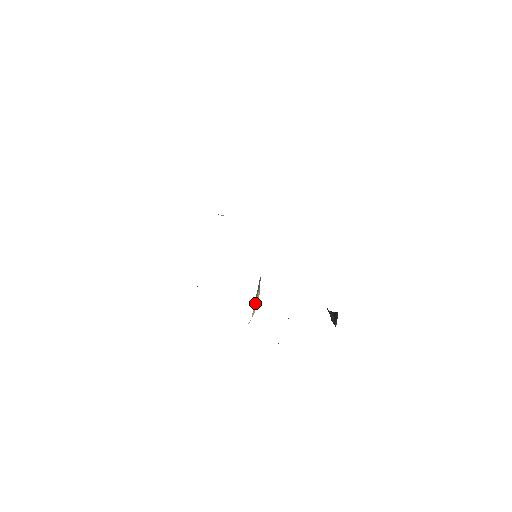
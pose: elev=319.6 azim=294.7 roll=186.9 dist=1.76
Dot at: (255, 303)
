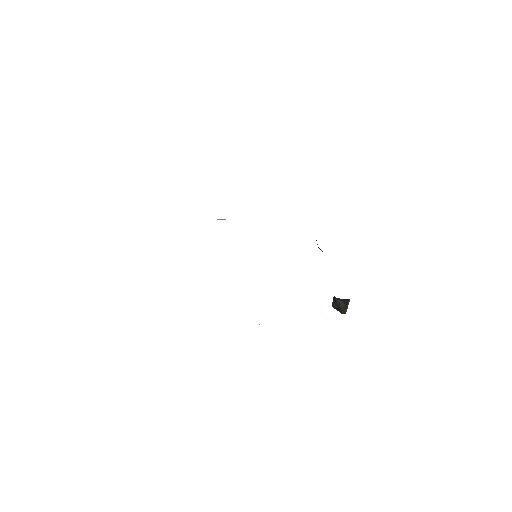
Dot at: occluded
